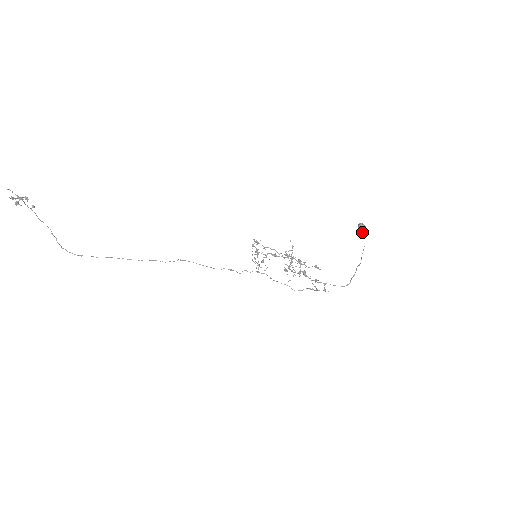
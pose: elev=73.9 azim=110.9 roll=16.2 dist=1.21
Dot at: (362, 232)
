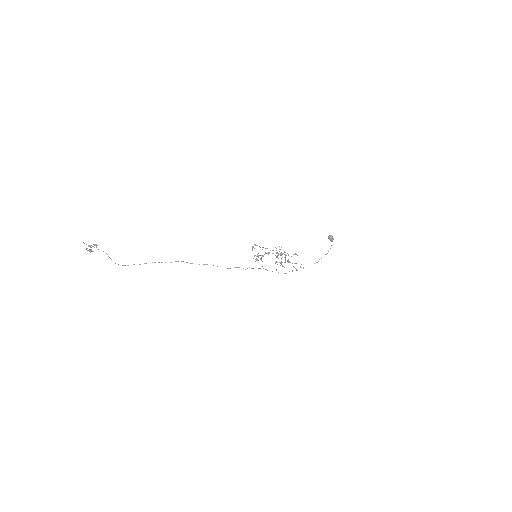
Dot at: (331, 241)
